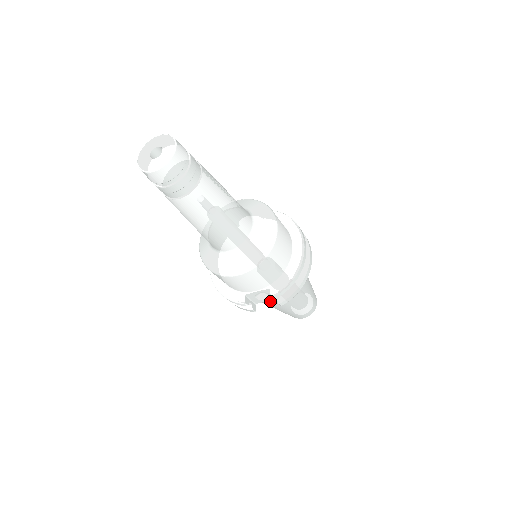
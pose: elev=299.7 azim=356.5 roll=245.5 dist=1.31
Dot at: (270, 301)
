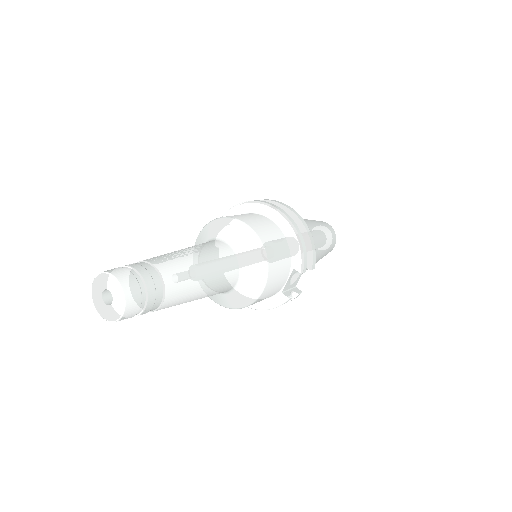
Dot at: occluded
